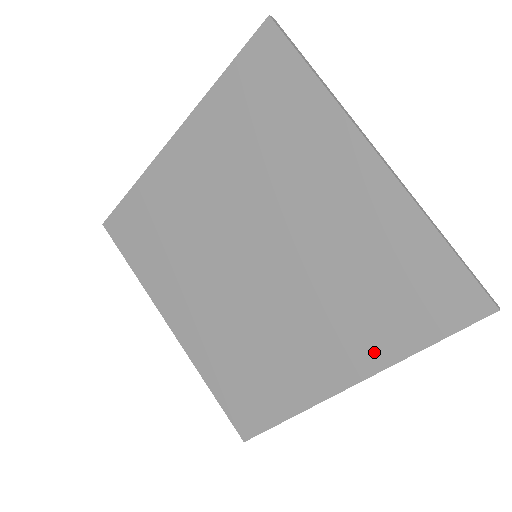
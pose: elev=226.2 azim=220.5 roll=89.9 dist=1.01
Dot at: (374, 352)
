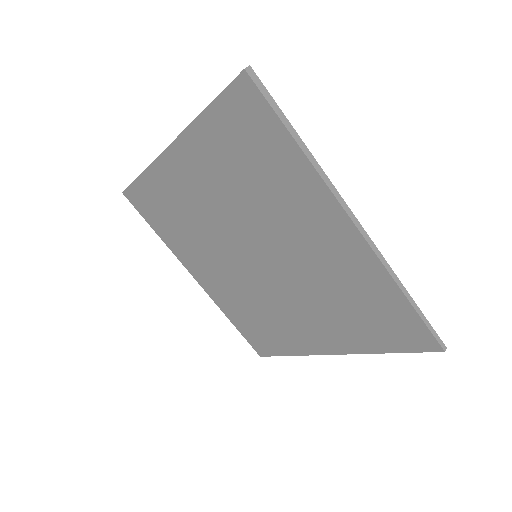
Dot at: (350, 343)
